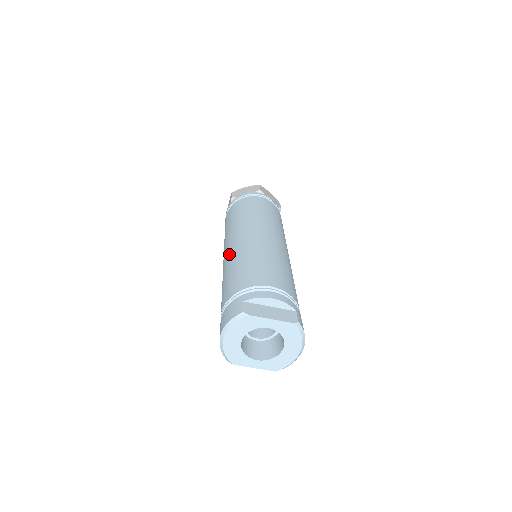
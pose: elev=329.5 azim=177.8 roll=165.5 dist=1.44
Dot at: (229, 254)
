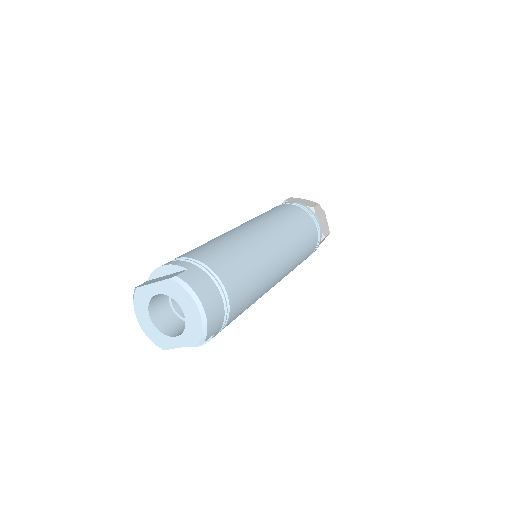
Dot at: occluded
